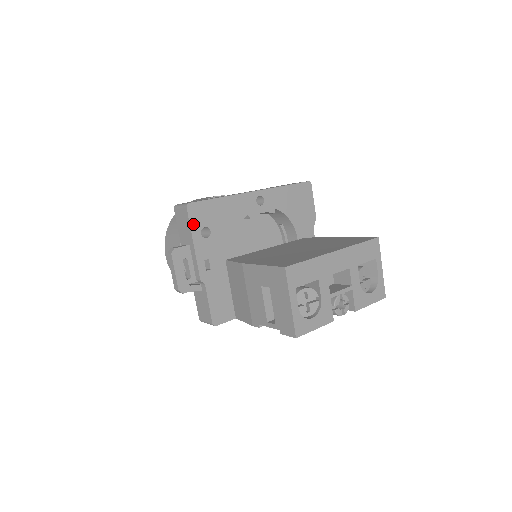
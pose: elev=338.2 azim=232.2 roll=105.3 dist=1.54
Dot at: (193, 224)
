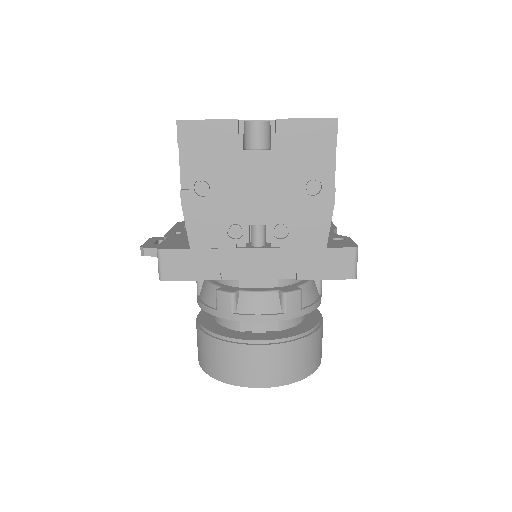
Dot at: (178, 225)
